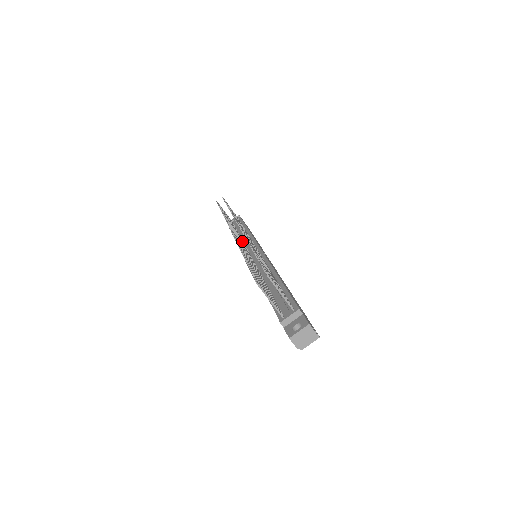
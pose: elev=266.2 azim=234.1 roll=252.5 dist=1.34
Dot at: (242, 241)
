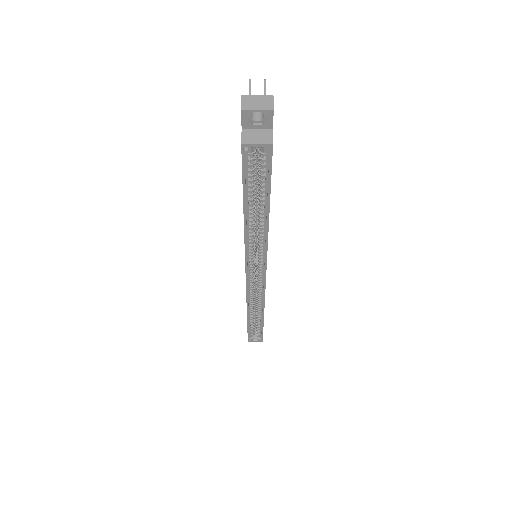
Dot at: occluded
